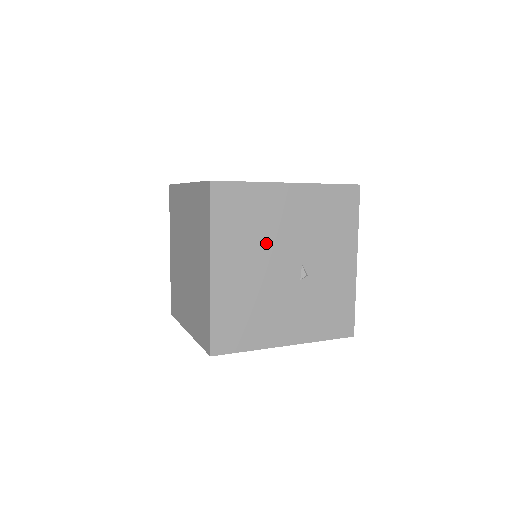
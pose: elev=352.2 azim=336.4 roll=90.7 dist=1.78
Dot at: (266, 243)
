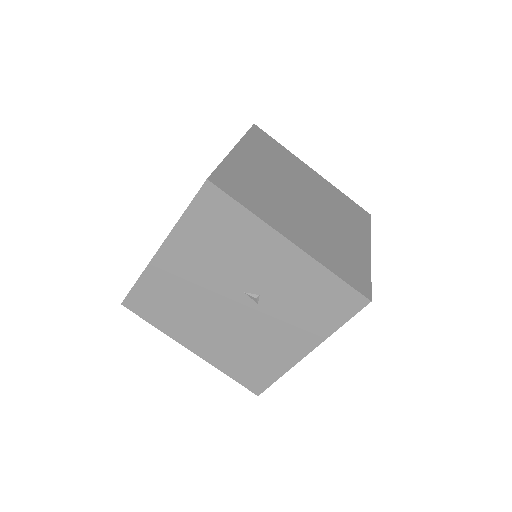
Dot at: (200, 304)
